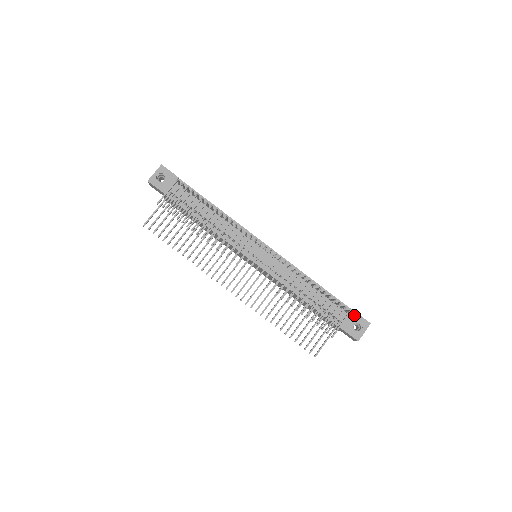
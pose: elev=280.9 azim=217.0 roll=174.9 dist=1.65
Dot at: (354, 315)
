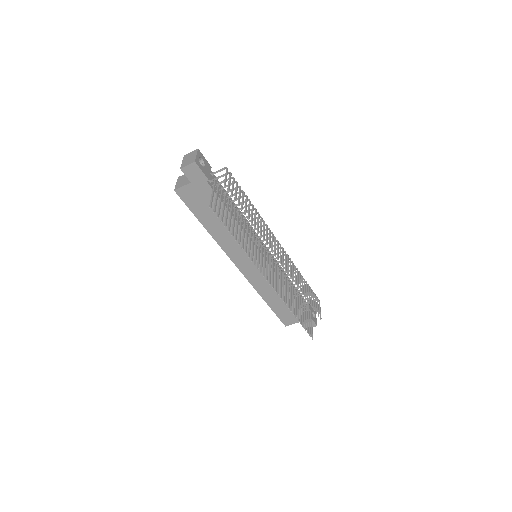
Dot at: (310, 306)
